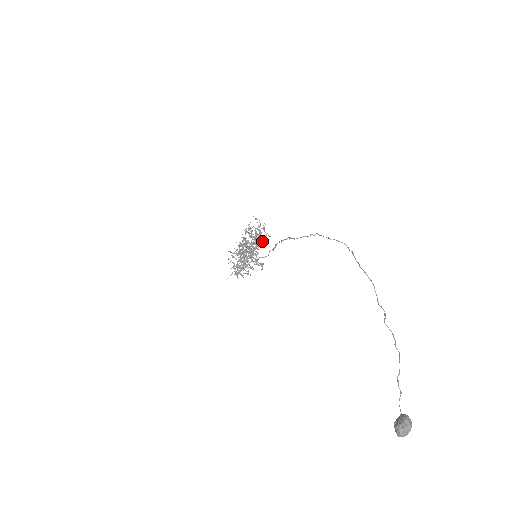
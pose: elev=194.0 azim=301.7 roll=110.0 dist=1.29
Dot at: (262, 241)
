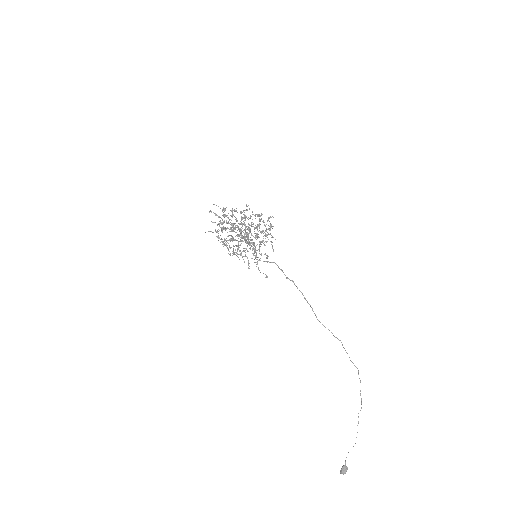
Dot at: (257, 216)
